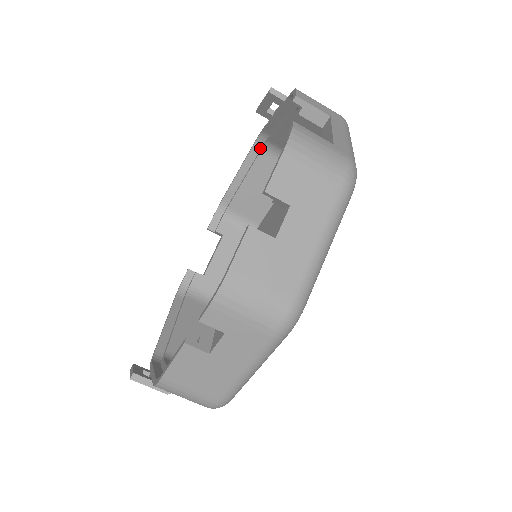
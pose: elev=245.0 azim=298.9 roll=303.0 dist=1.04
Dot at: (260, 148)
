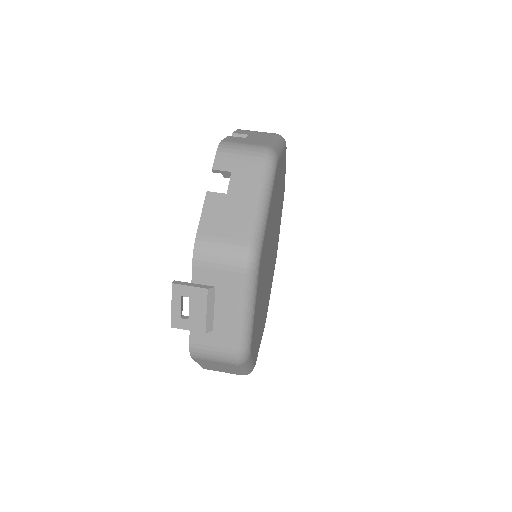
Dot at: occluded
